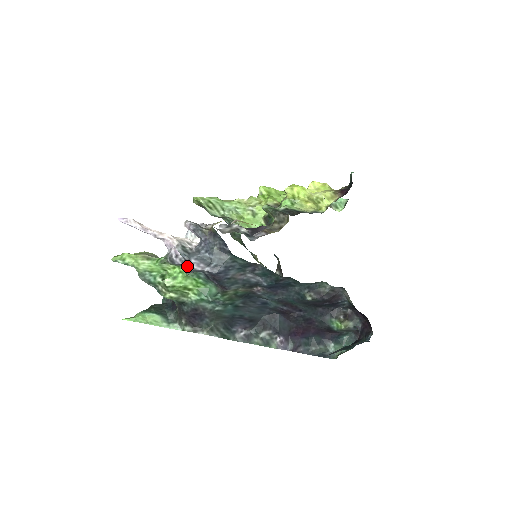
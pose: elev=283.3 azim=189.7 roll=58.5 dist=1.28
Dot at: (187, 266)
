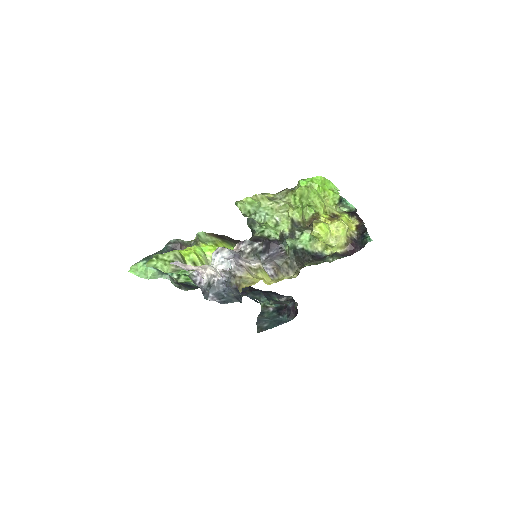
Dot at: (204, 294)
